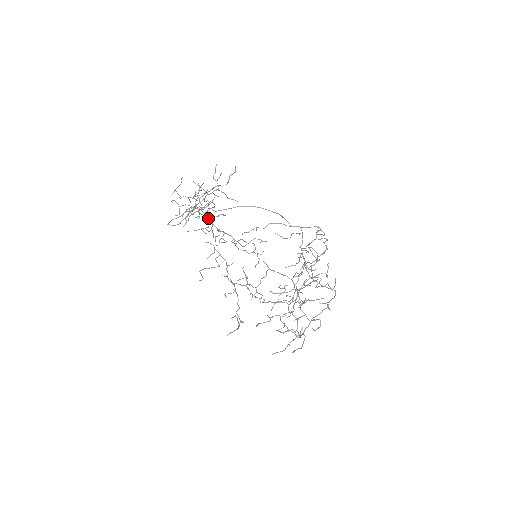
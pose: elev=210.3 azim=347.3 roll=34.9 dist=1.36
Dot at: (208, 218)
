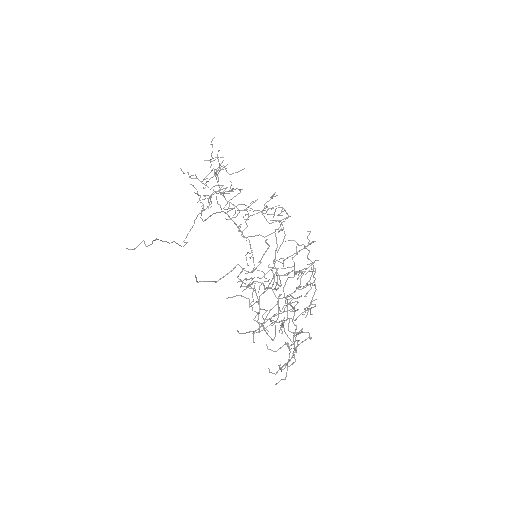
Dot at: occluded
